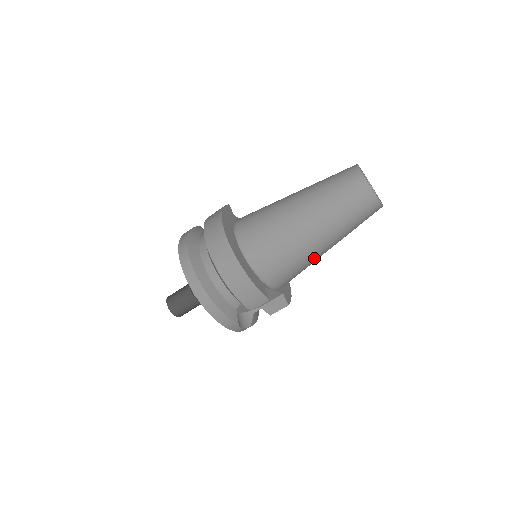
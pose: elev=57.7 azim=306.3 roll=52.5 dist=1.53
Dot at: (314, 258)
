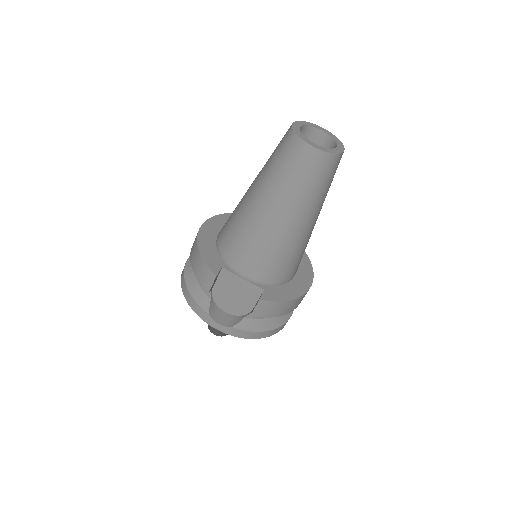
Dot at: (269, 232)
